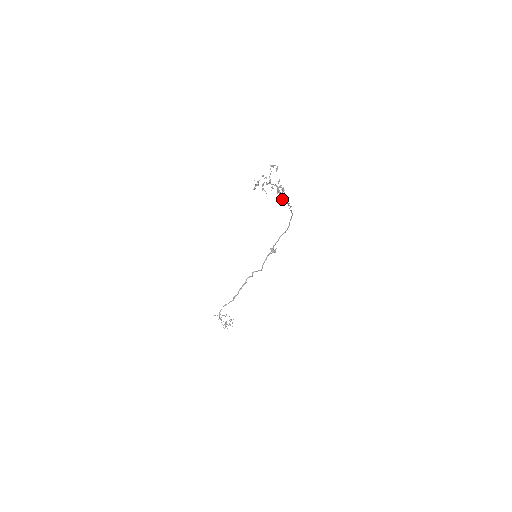
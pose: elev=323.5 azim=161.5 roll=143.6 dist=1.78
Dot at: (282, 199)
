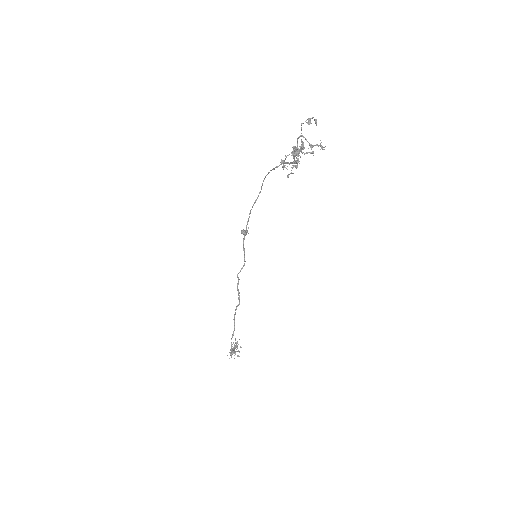
Dot at: (295, 162)
